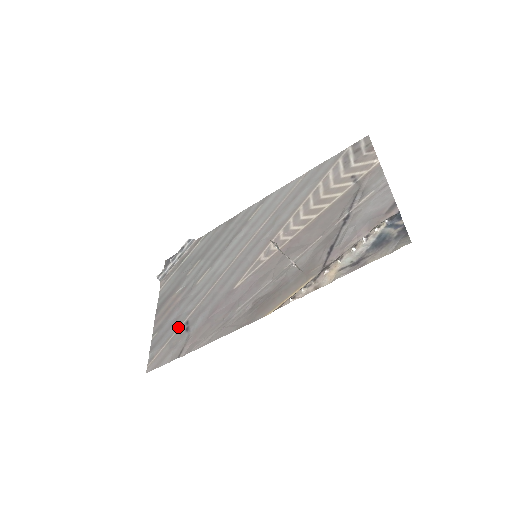
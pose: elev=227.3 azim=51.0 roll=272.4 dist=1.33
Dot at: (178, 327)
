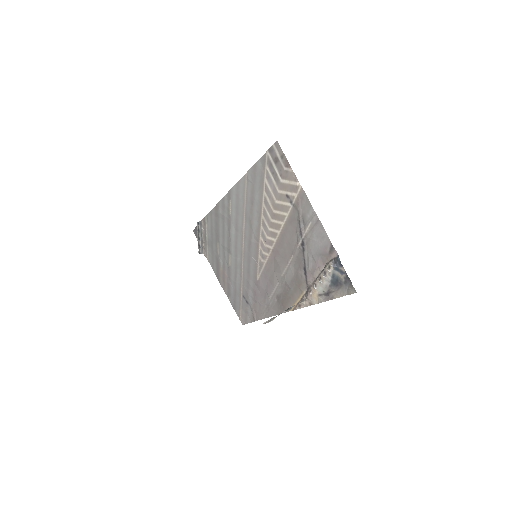
Dot at: (240, 299)
